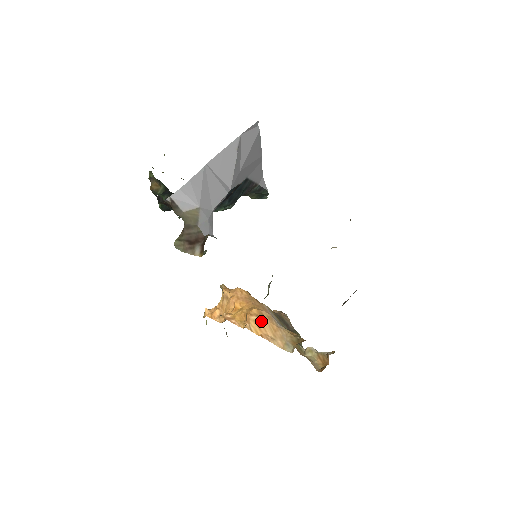
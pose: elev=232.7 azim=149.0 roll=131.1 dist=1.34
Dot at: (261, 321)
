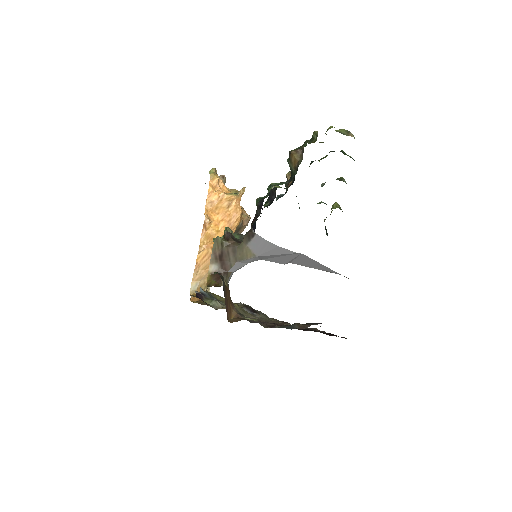
Dot at: (209, 258)
